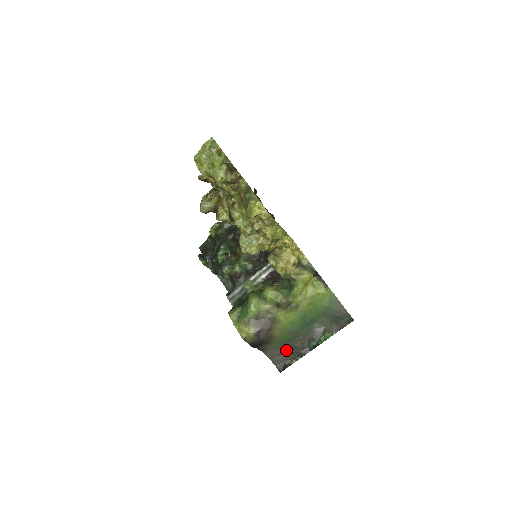
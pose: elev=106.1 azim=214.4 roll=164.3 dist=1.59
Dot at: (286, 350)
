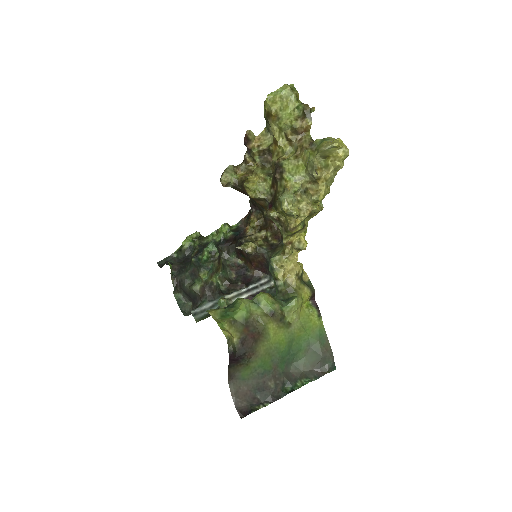
Dot at: (255, 388)
